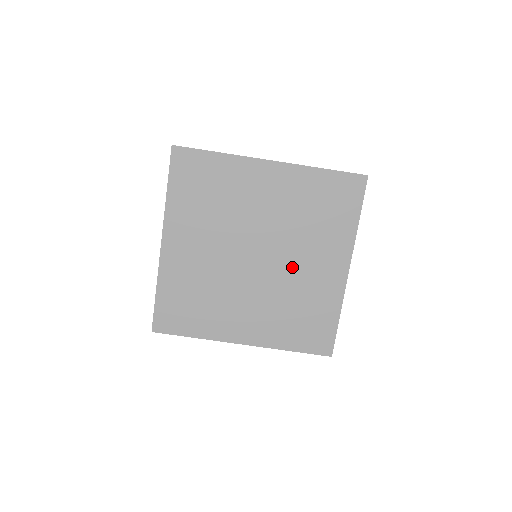
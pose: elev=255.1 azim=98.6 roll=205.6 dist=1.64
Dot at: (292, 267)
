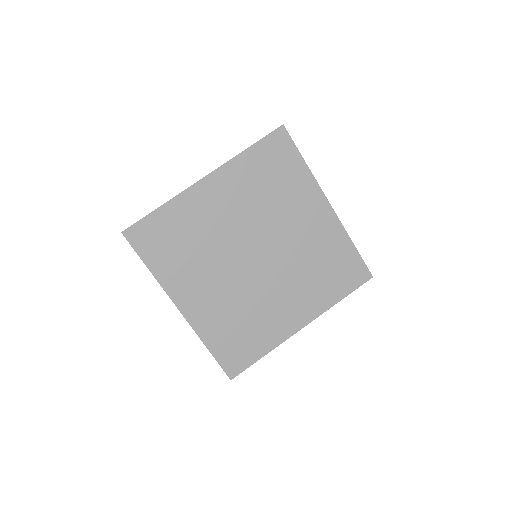
Dot at: (271, 288)
